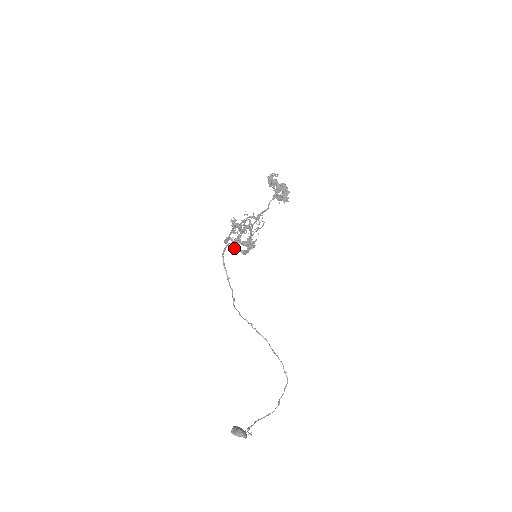
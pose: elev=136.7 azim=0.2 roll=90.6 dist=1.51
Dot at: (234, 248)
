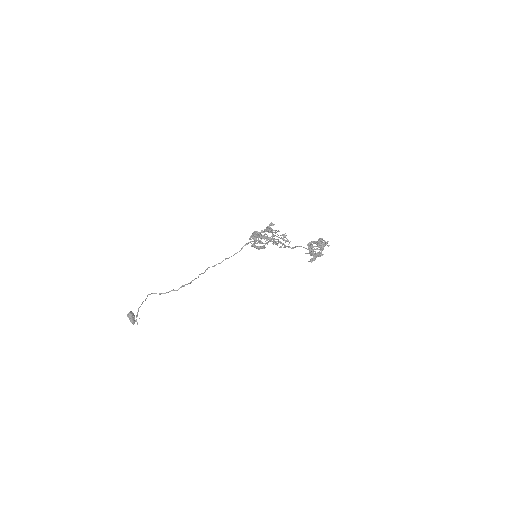
Dot at: occluded
